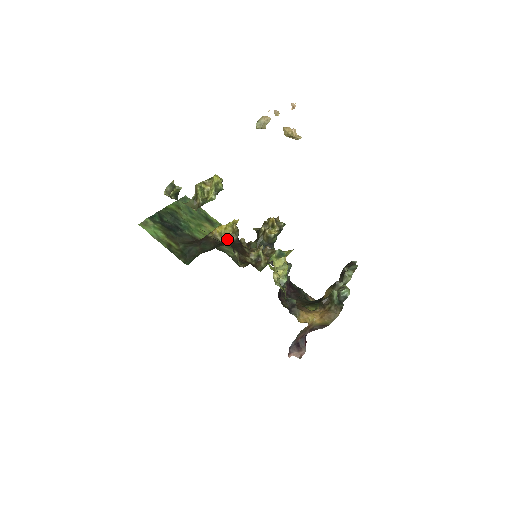
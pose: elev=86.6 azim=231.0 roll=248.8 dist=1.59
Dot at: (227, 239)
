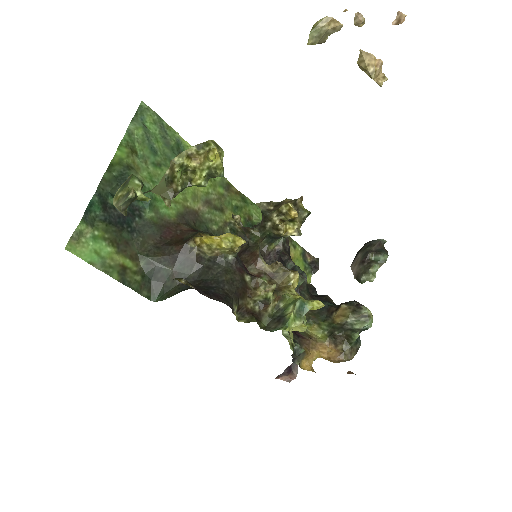
Dot at: (219, 258)
